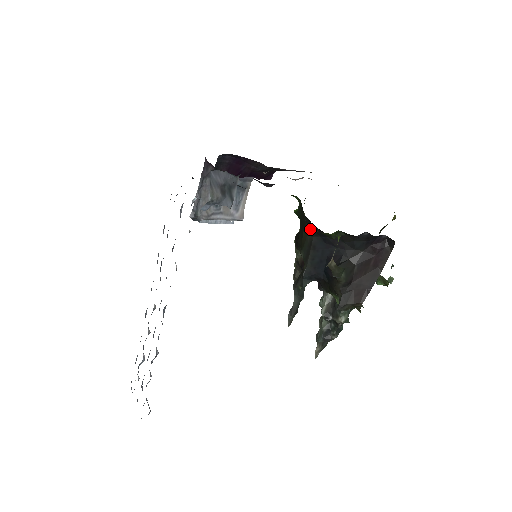
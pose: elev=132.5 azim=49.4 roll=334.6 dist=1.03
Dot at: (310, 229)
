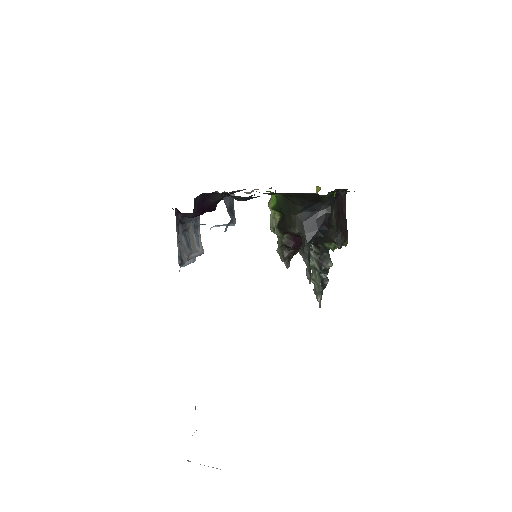
Dot at: (299, 208)
